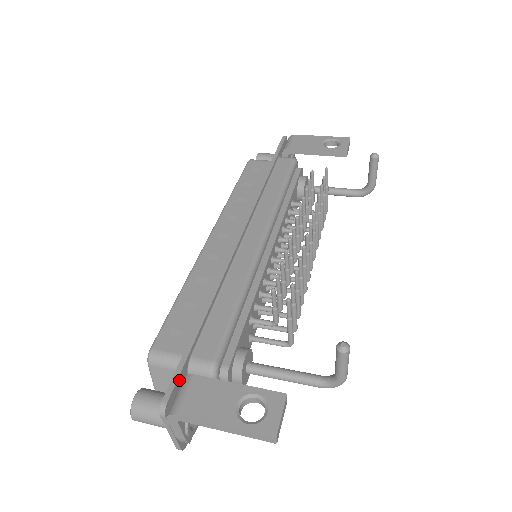
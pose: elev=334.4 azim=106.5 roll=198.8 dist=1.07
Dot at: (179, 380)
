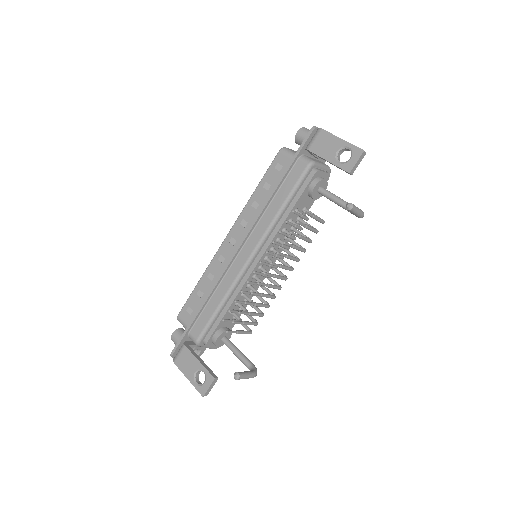
Dot at: (181, 344)
